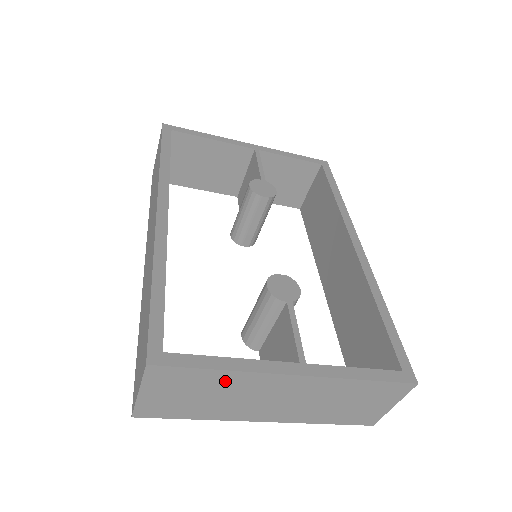
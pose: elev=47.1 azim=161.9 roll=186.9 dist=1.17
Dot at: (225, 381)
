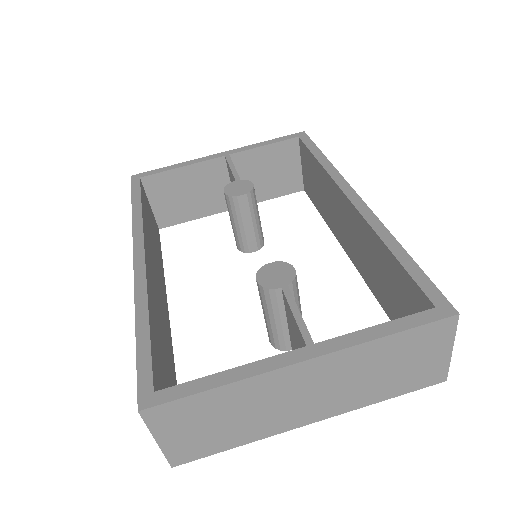
Dot at: (233, 397)
